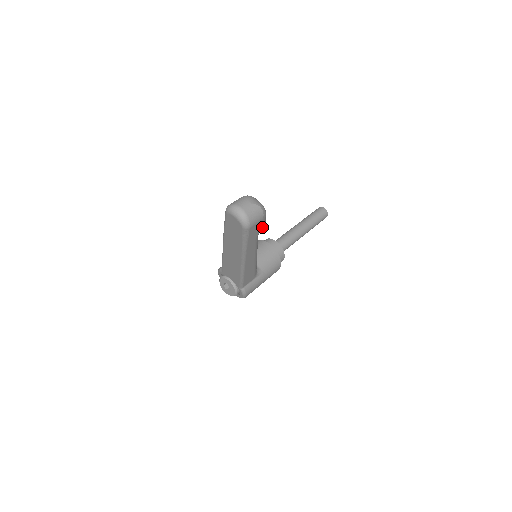
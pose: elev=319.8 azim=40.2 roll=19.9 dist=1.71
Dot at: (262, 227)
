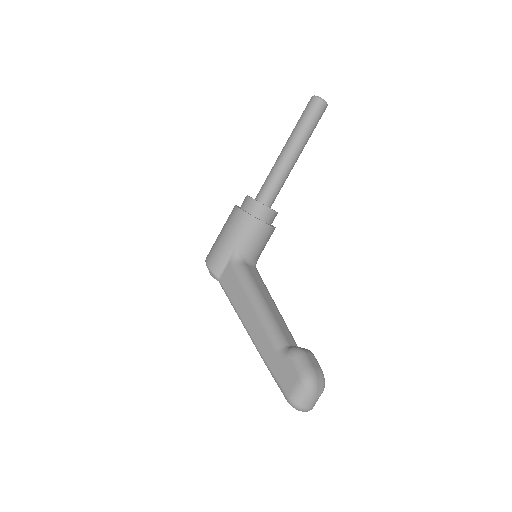
Dot at: occluded
